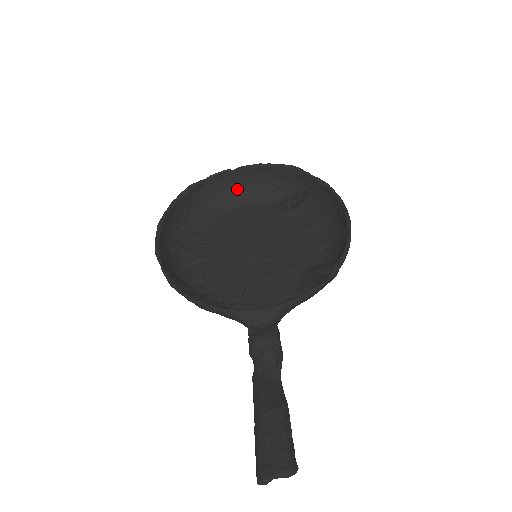
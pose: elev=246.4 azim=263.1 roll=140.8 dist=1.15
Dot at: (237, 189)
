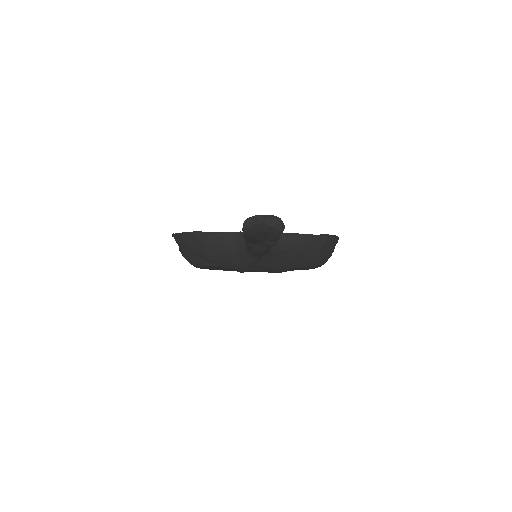
Dot at: occluded
